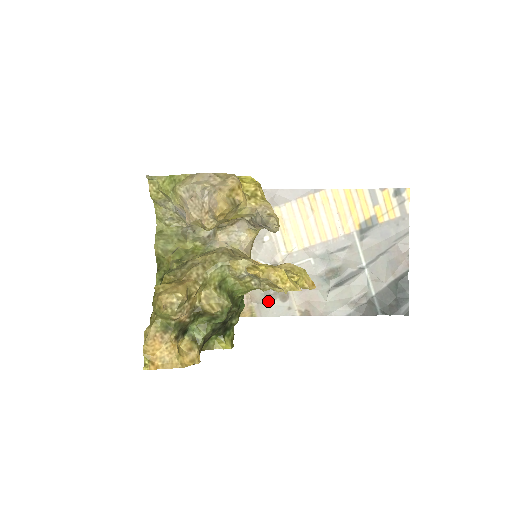
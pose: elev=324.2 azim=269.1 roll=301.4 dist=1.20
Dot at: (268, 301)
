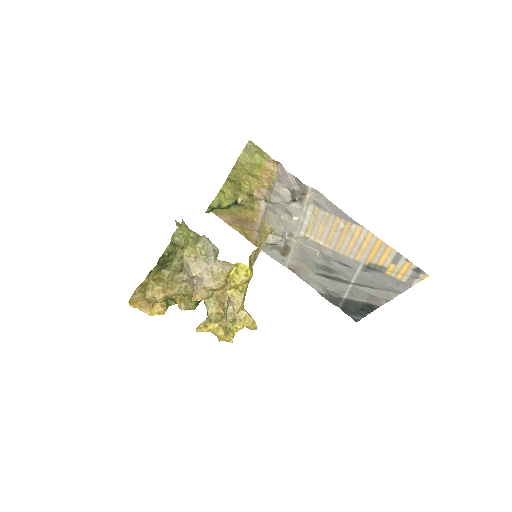
Dot at: (271, 247)
